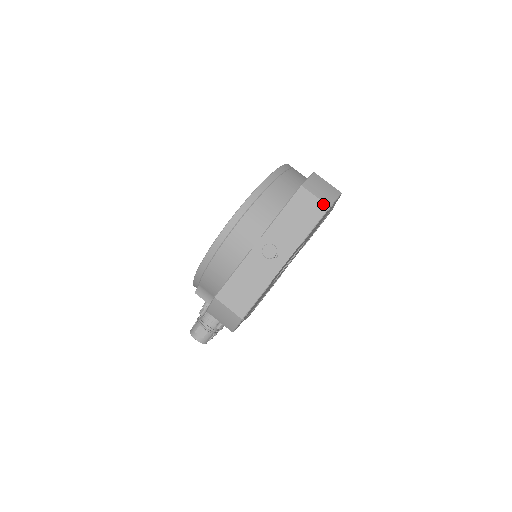
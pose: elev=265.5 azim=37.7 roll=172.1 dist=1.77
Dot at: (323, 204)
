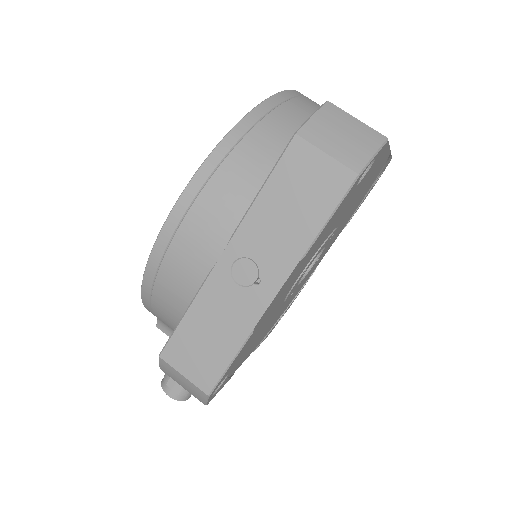
Dot at: (344, 169)
